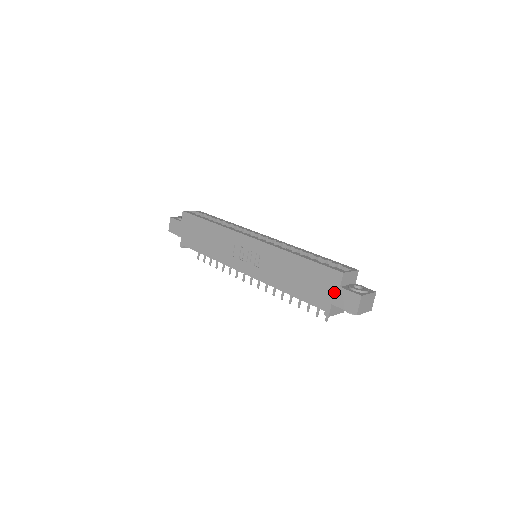
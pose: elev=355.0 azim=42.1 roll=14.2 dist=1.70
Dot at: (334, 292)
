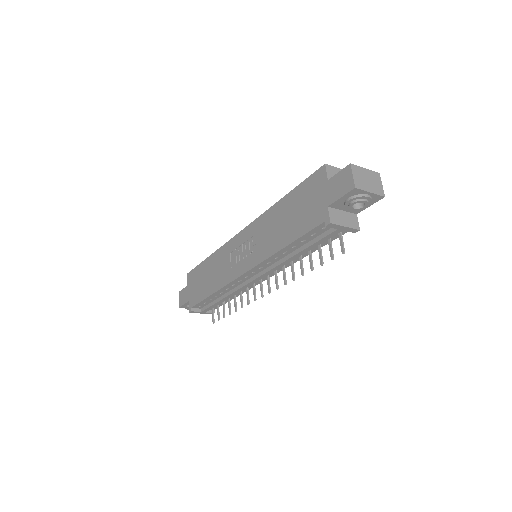
Dot at: (325, 191)
